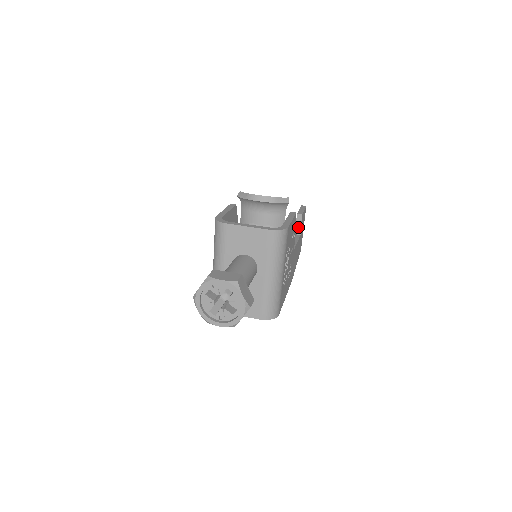
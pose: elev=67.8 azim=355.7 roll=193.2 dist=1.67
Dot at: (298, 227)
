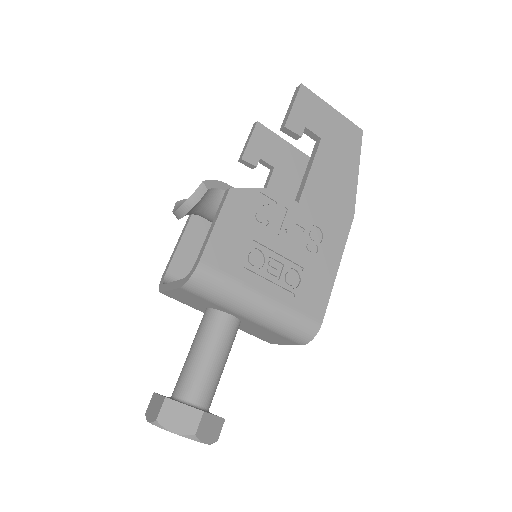
Dot at: (307, 133)
